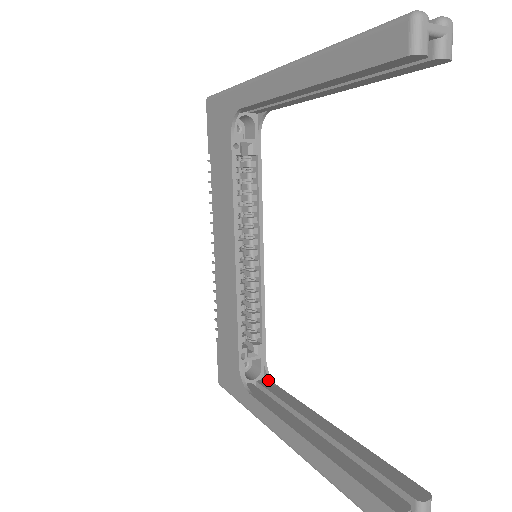
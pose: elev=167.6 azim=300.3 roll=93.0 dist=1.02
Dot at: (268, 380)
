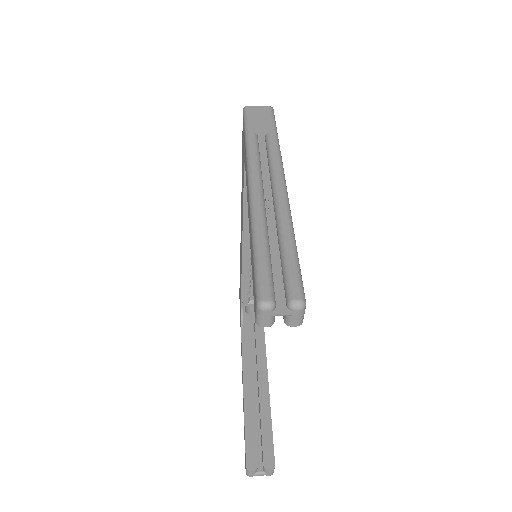
Dot at: occluded
